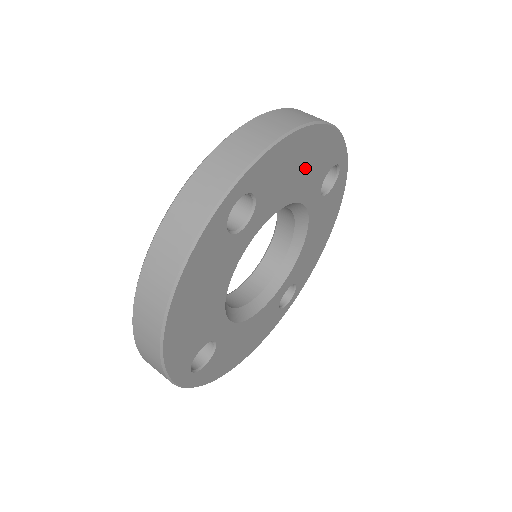
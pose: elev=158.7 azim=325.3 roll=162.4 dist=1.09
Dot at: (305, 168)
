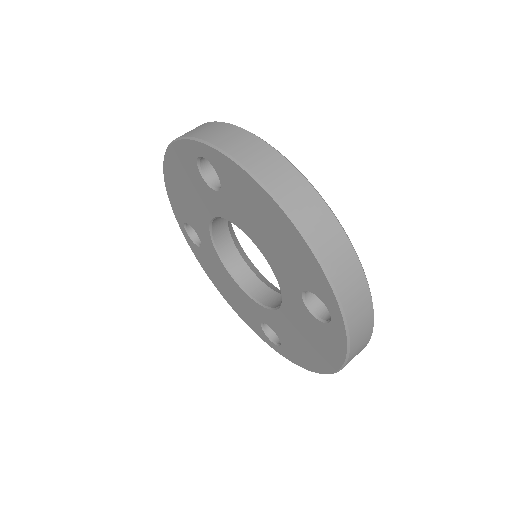
Dot at: occluded
